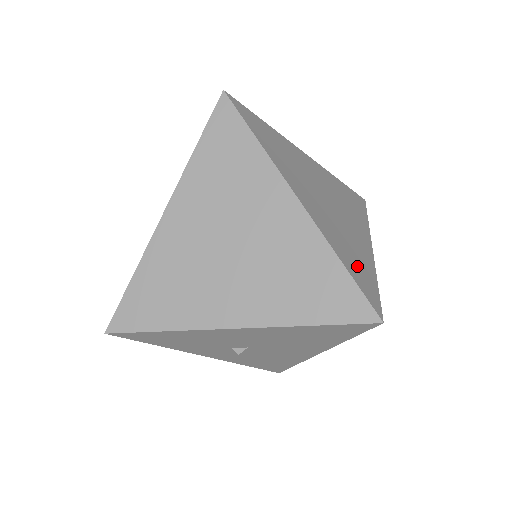
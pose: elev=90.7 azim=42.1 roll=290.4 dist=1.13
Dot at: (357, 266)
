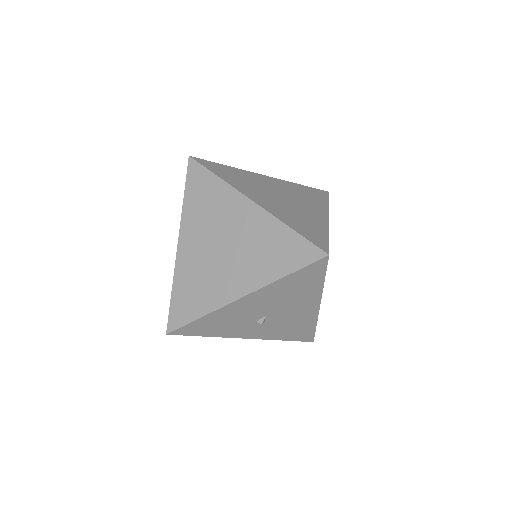
Dot at: (308, 229)
